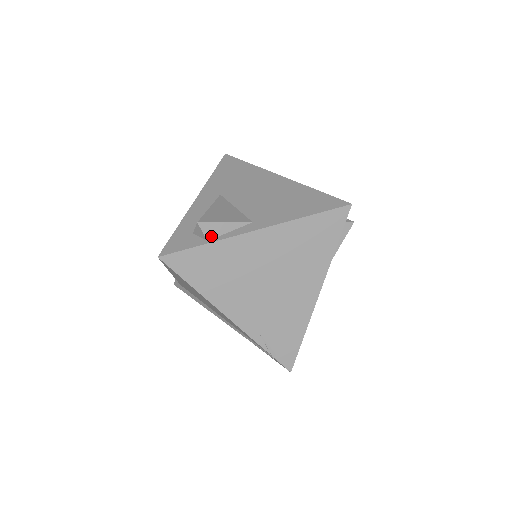
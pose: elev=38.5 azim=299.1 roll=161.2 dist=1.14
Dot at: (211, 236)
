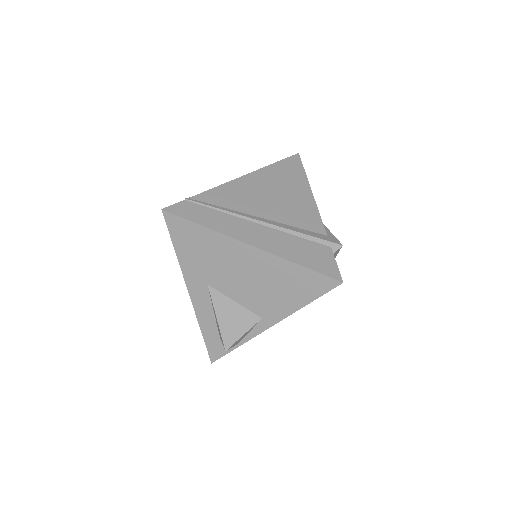
Dot at: (238, 342)
